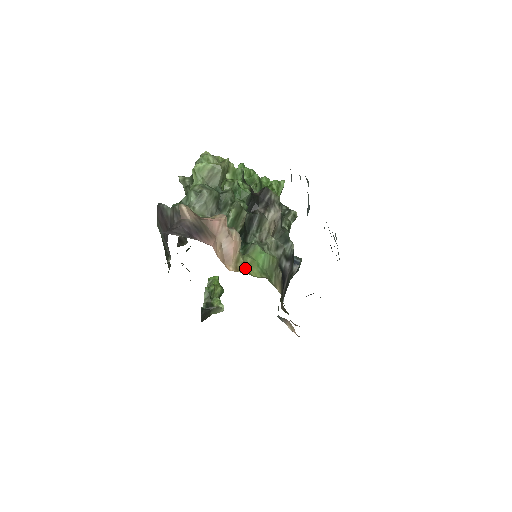
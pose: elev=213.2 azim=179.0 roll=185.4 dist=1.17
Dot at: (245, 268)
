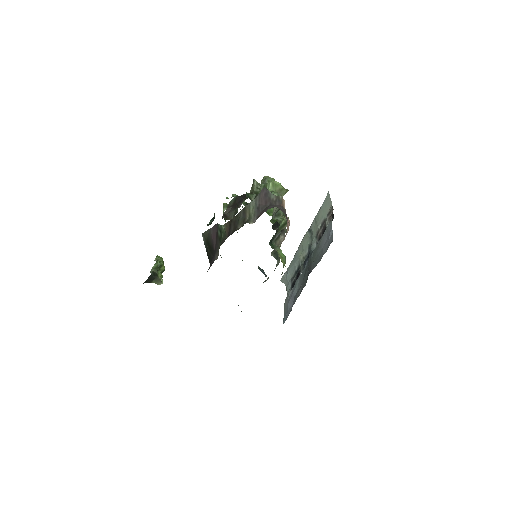
Dot at: occluded
